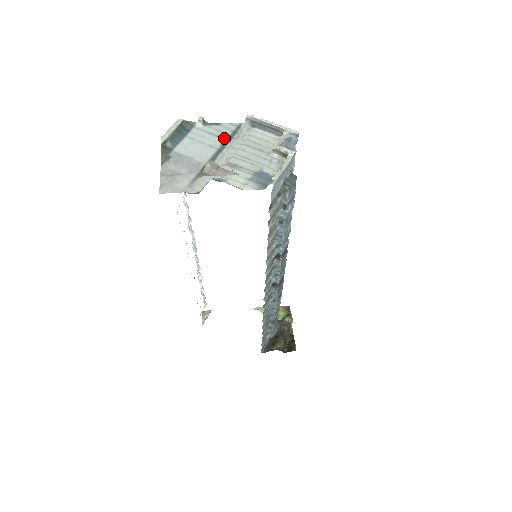
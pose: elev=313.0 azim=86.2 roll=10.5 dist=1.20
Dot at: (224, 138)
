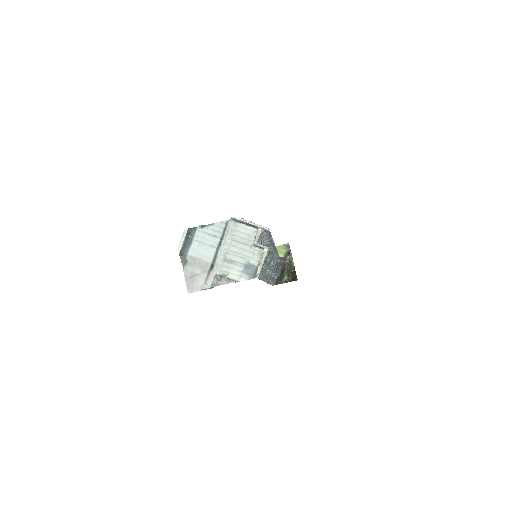
Dot at: (219, 237)
